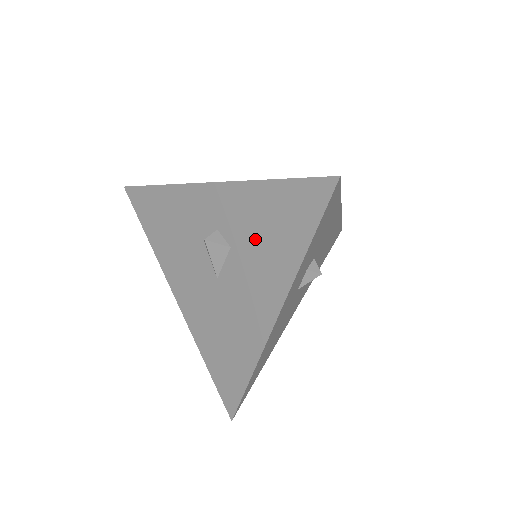
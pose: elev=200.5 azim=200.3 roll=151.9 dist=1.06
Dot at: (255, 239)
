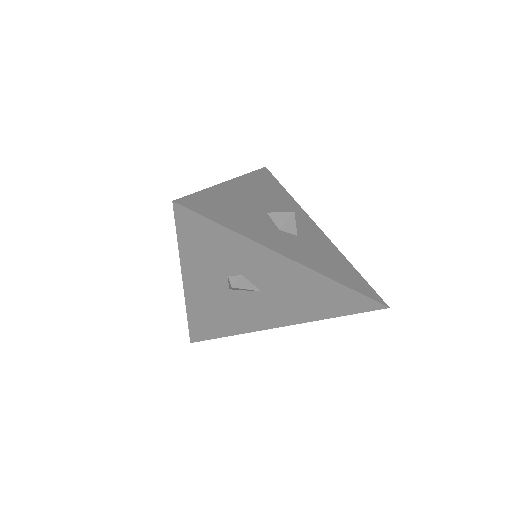
Dot at: occluded
